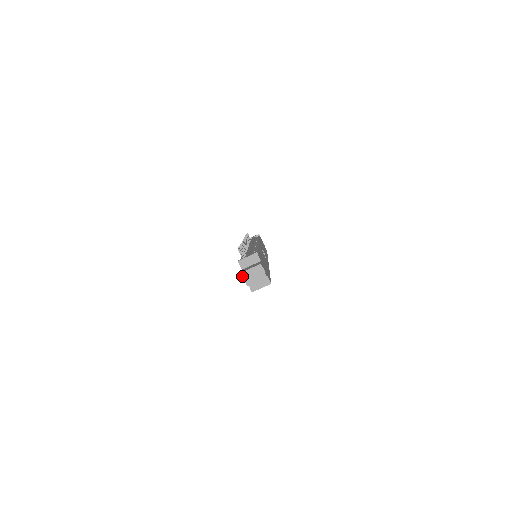
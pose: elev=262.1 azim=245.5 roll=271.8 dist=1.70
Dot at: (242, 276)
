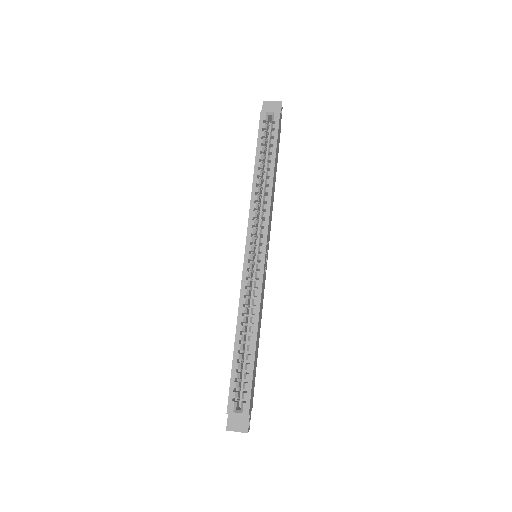
Dot at: occluded
